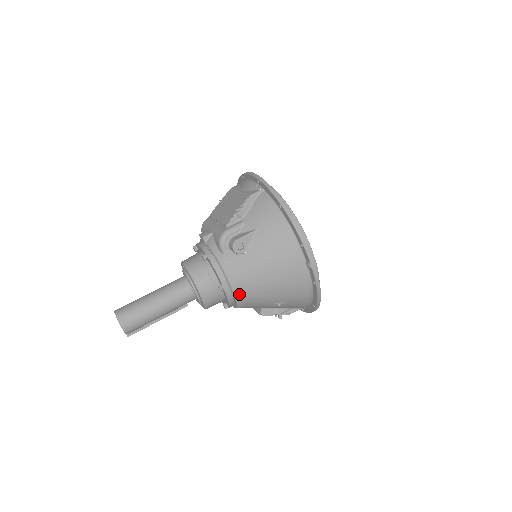
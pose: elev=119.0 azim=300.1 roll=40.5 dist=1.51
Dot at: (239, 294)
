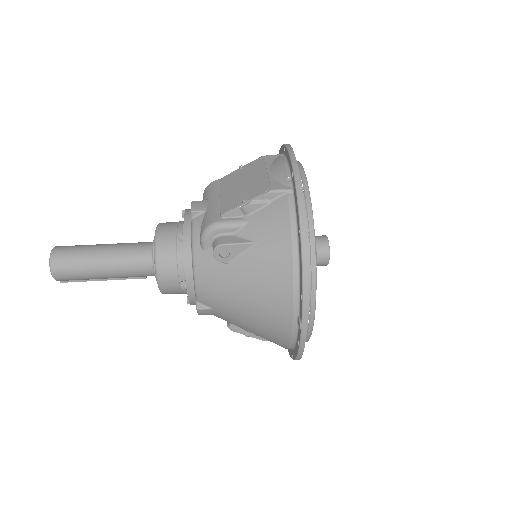
Dot at: (204, 303)
